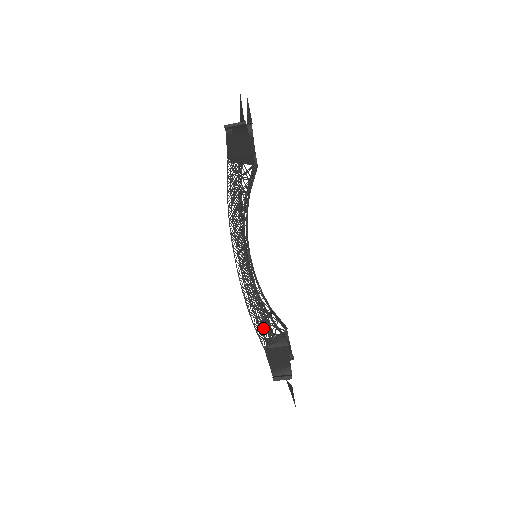
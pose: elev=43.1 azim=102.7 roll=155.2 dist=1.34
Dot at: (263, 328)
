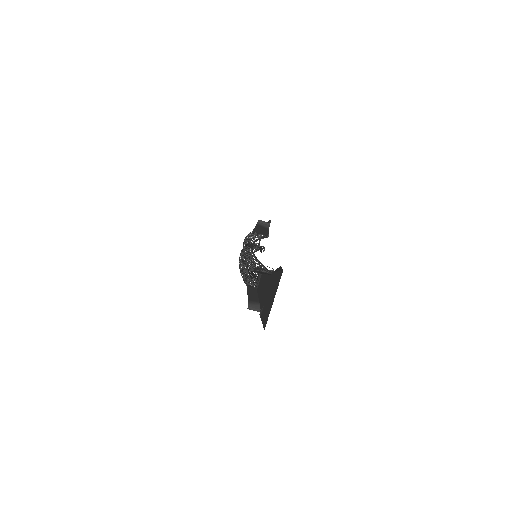
Dot at: (247, 281)
